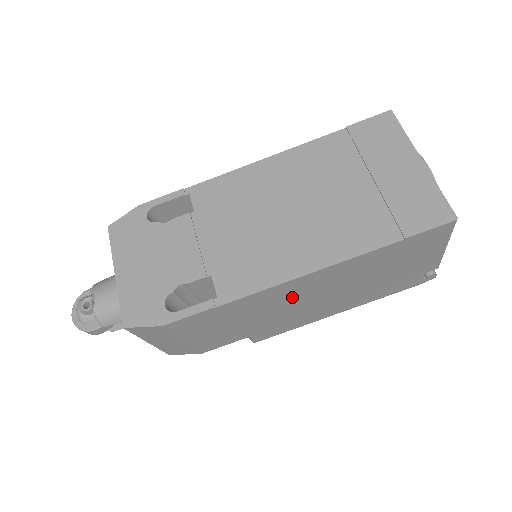
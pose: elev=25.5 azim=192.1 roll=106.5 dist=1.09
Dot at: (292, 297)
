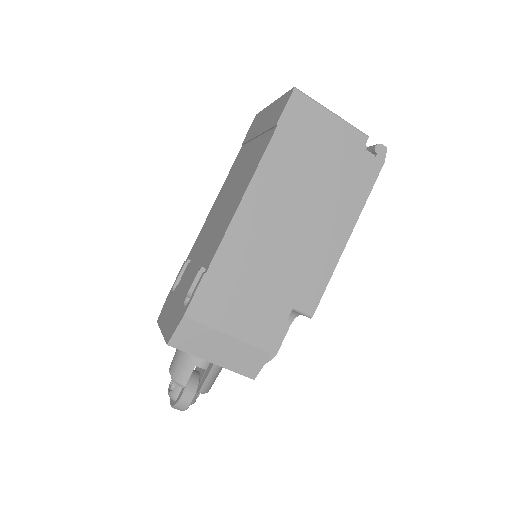
Dot at: (265, 233)
